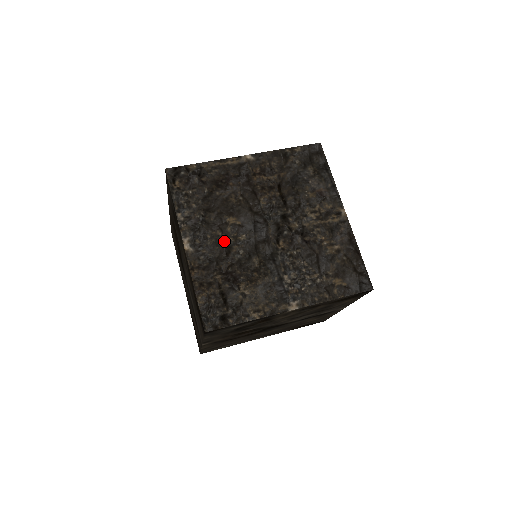
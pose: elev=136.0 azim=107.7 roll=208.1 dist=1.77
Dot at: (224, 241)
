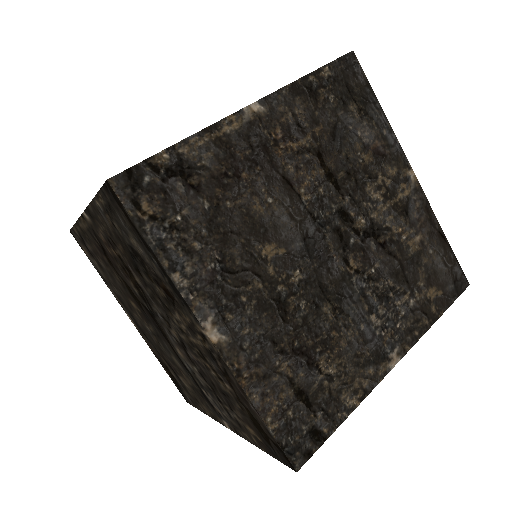
Dot at: (271, 296)
